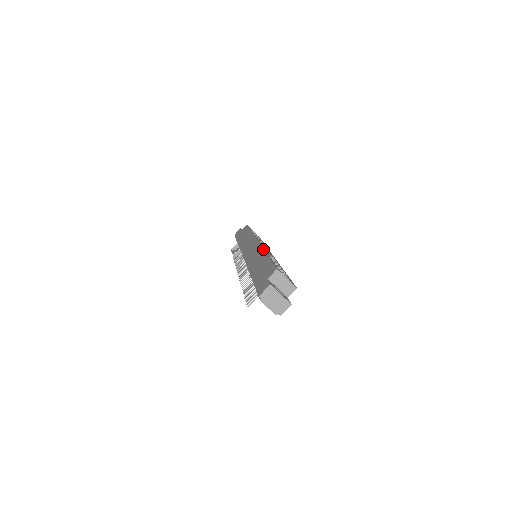
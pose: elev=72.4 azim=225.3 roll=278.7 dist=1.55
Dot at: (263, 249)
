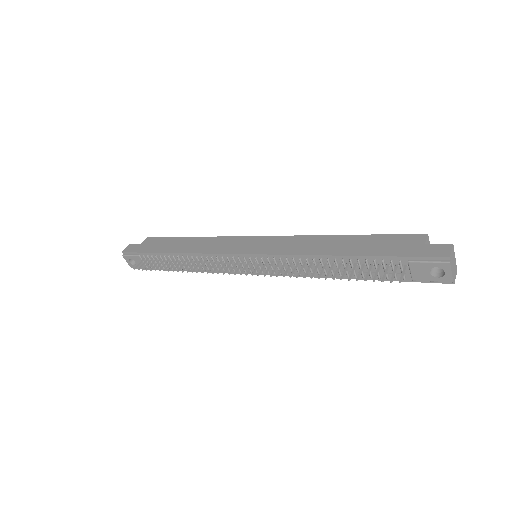
Dot at: (314, 235)
